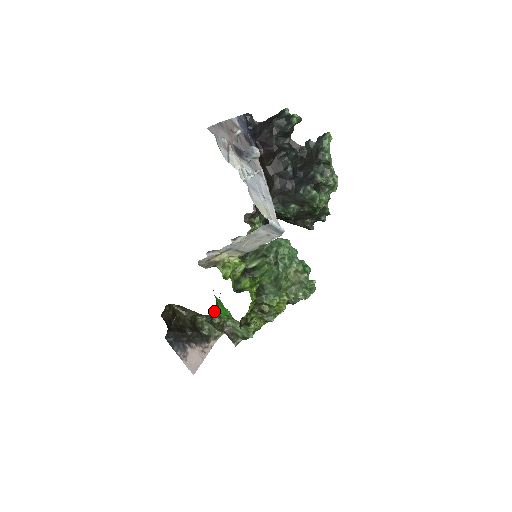
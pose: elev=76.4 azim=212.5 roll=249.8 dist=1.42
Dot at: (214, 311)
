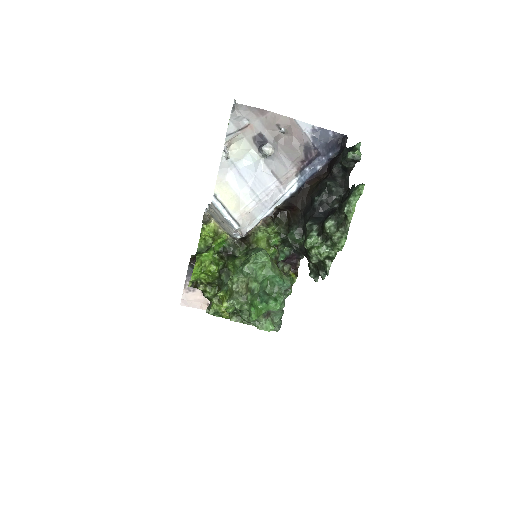
Dot at: occluded
